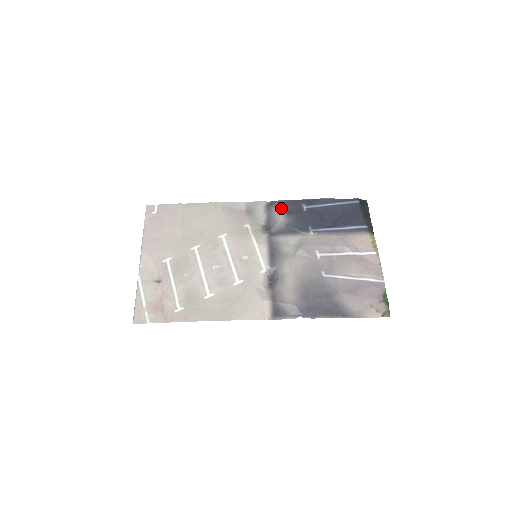
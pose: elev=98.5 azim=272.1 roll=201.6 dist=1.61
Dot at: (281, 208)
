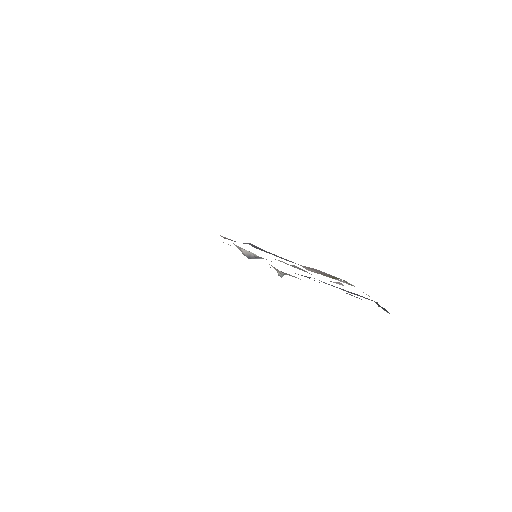
Dot at: occluded
